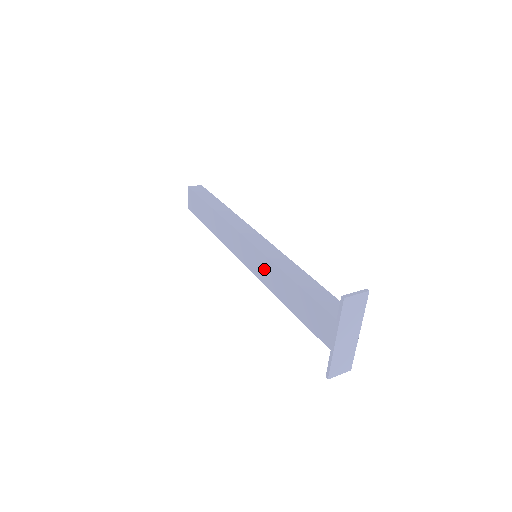
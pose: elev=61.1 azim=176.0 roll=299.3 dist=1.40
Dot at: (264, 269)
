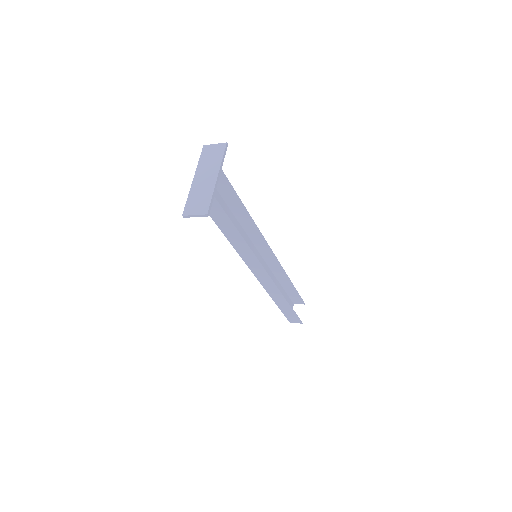
Dot at: occluded
